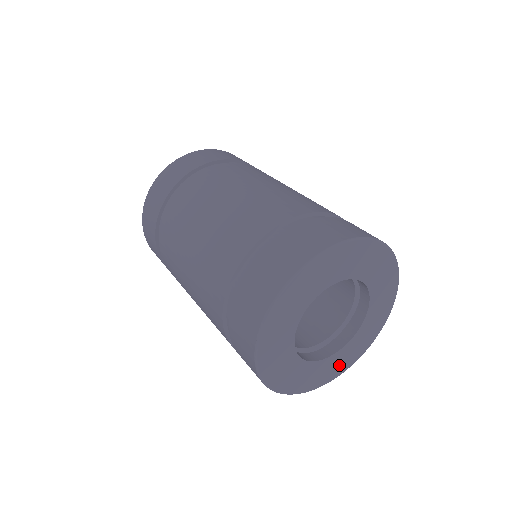
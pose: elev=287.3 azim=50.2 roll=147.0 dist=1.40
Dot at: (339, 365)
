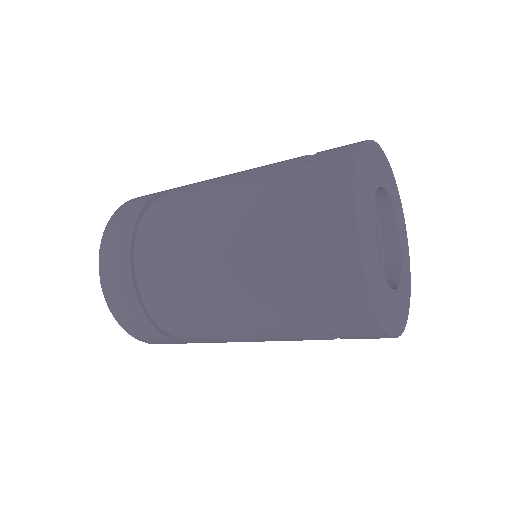
Dot at: (405, 248)
